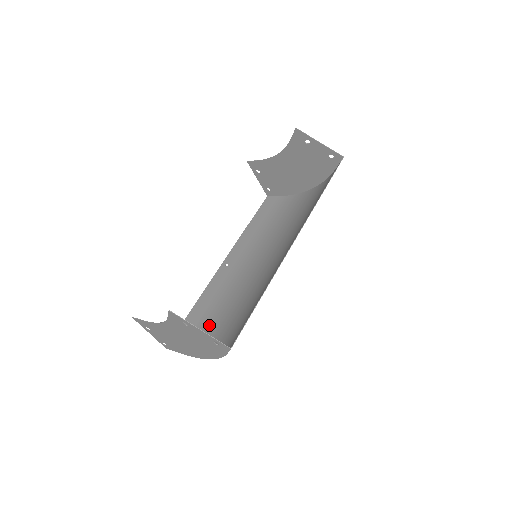
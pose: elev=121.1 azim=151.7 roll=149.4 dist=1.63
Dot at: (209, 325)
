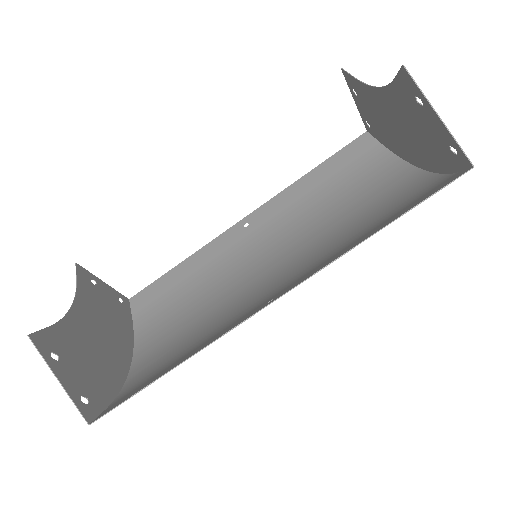
Dot at: (171, 308)
